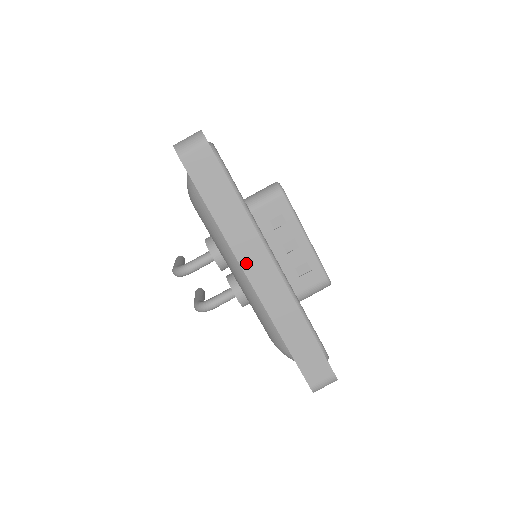
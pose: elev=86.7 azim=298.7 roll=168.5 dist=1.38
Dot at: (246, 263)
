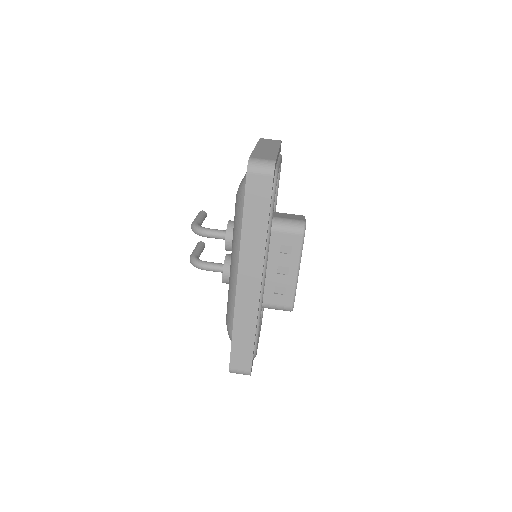
Dot at: (243, 267)
